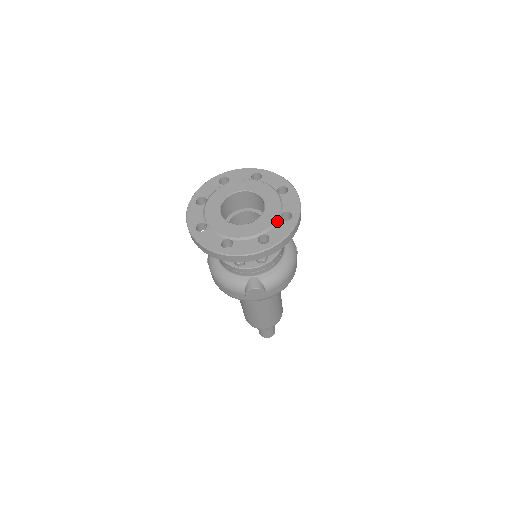
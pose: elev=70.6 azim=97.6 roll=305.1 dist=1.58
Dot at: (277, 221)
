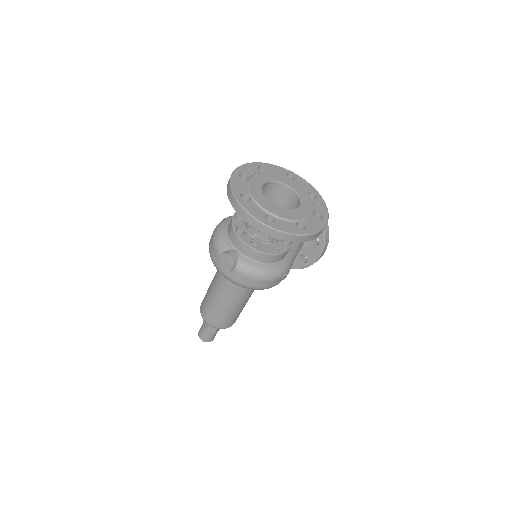
Dot at: (292, 221)
